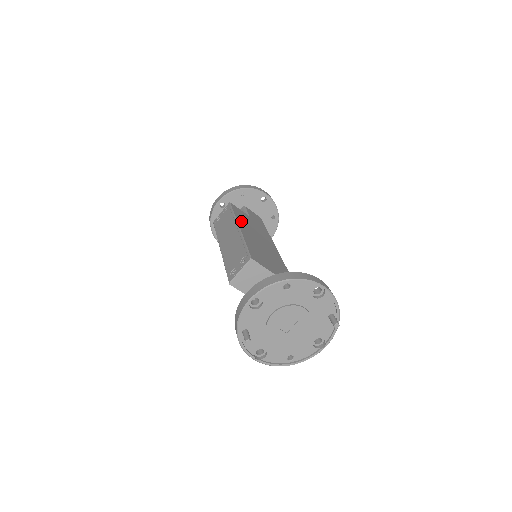
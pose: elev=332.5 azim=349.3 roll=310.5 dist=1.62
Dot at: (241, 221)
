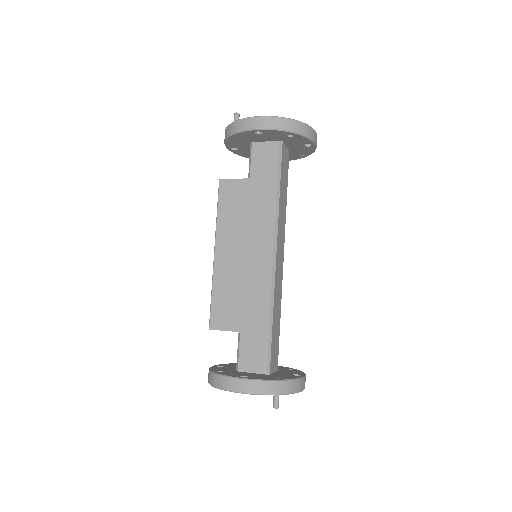
Dot at: (223, 227)
